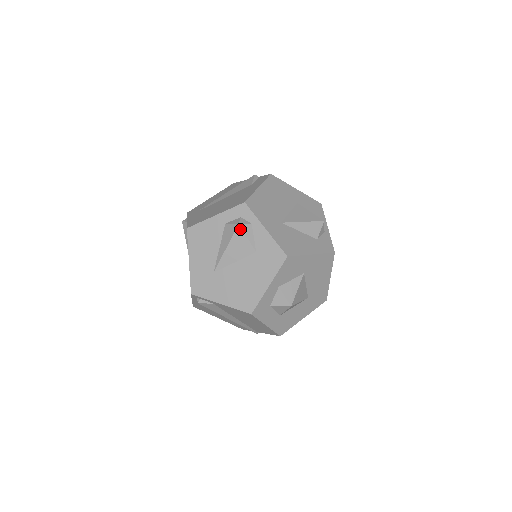
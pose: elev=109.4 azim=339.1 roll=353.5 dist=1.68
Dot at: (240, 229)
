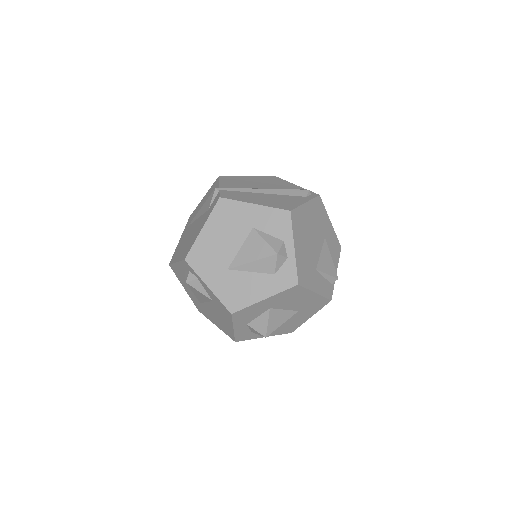
Dot at: (190, 285)
